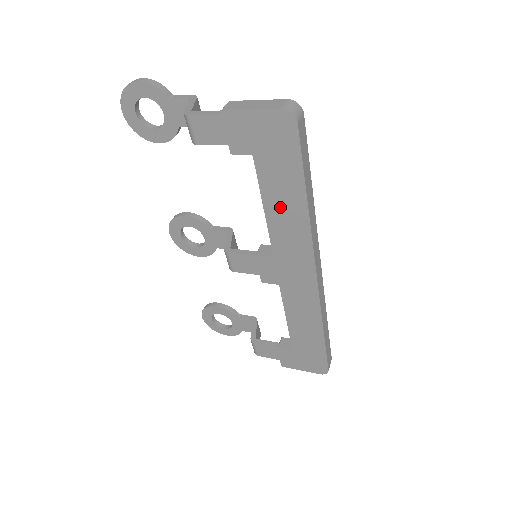
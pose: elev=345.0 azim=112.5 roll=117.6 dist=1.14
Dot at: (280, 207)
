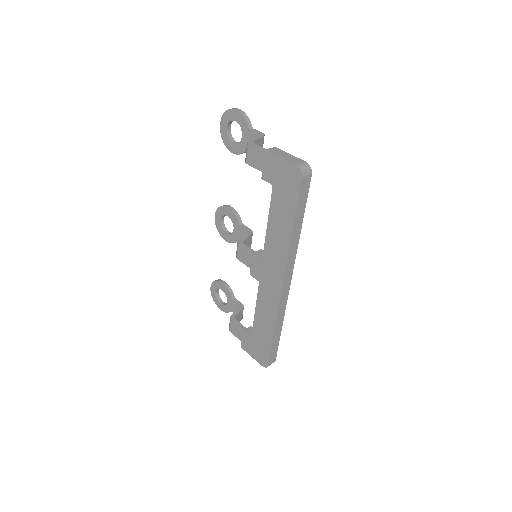
Dot at: (277, 227)
